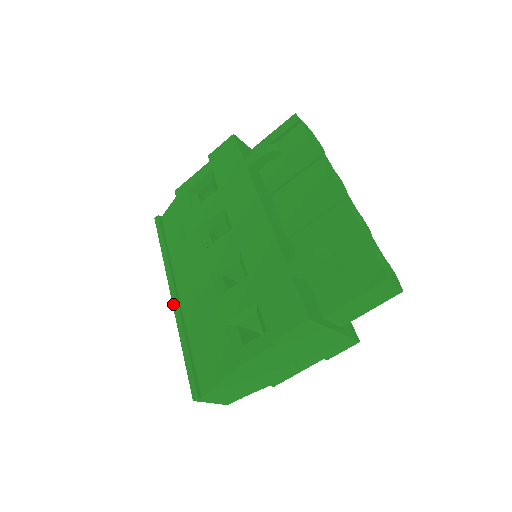
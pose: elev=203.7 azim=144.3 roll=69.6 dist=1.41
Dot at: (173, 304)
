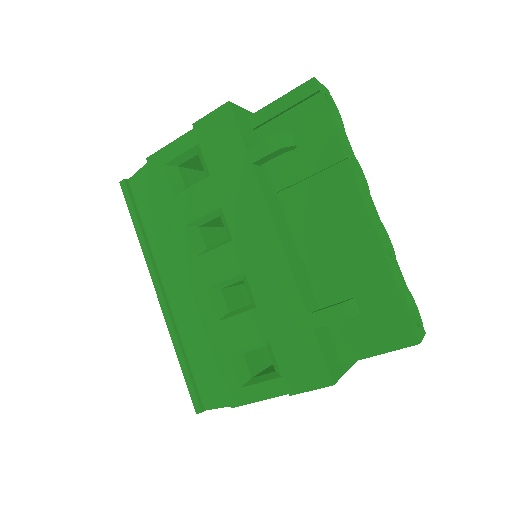
Dot at: (160, 304)
